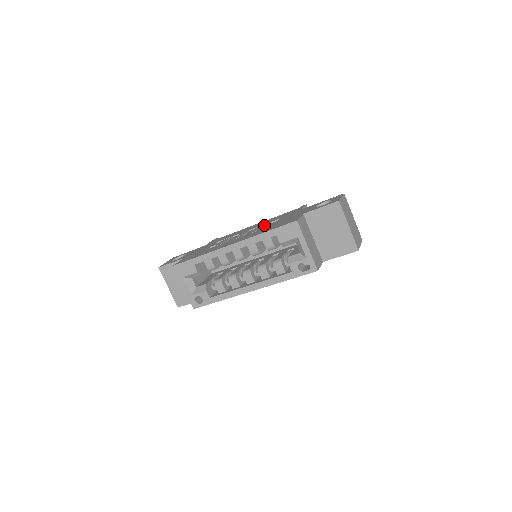
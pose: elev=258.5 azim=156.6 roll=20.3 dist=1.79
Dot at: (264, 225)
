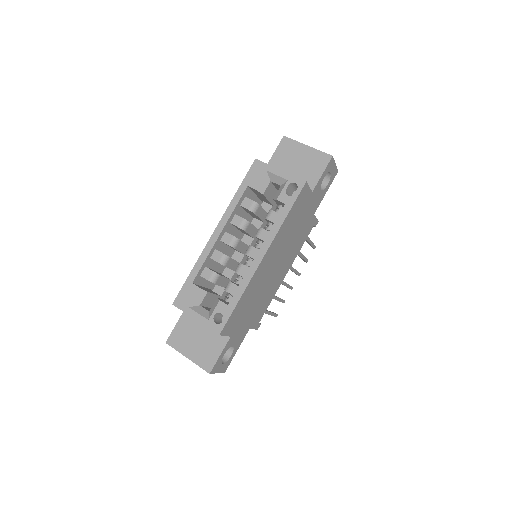
Dot at: occluded
